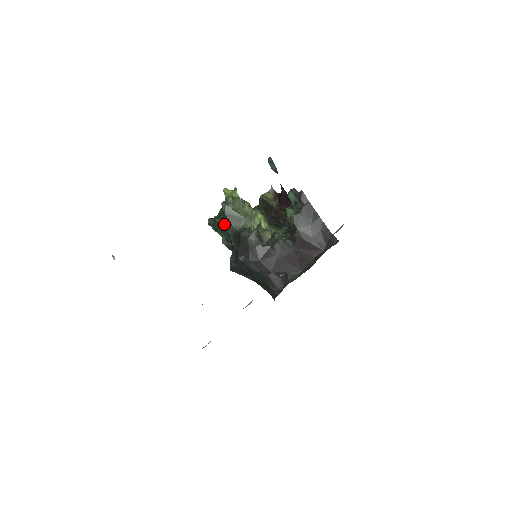
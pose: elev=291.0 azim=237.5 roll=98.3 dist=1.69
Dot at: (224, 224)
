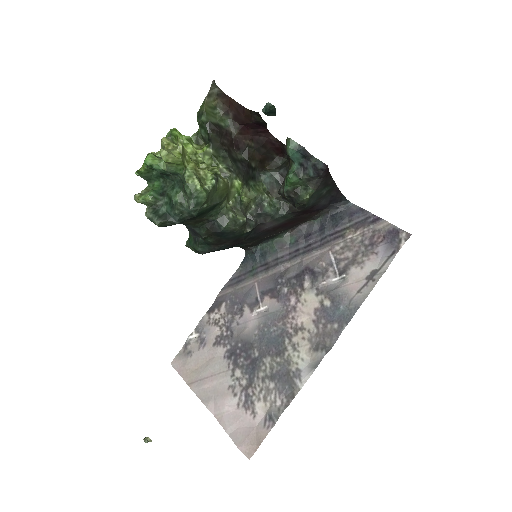
Dot at: (188, 221)
